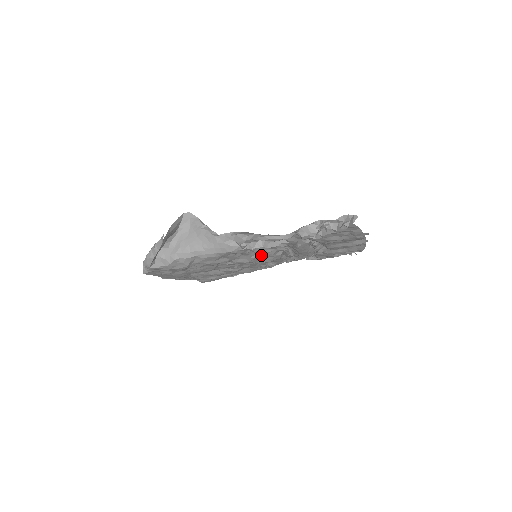
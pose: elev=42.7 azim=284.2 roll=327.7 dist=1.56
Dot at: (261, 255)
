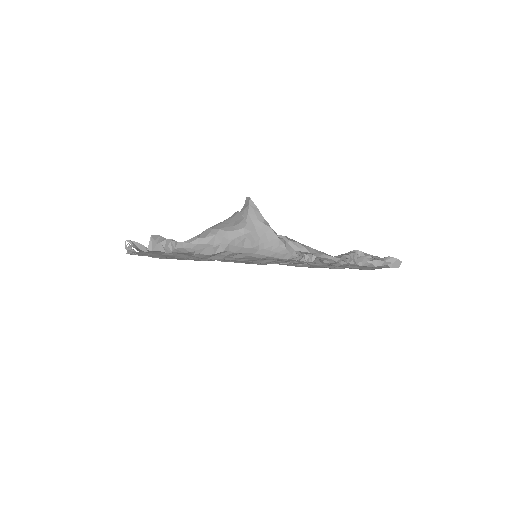
Dot at: (280, 262)
